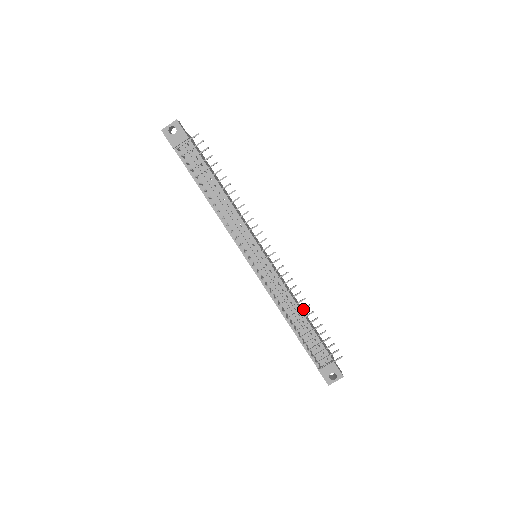
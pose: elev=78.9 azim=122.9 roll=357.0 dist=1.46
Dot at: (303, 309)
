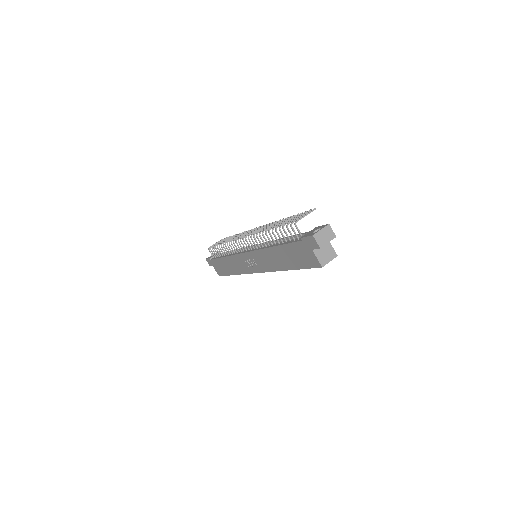
Dot at: (278, 222)
